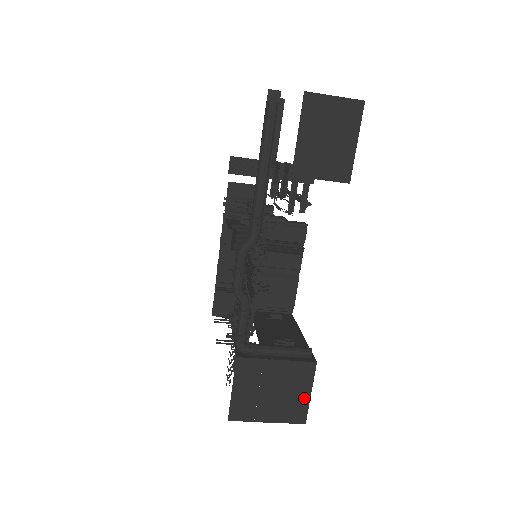
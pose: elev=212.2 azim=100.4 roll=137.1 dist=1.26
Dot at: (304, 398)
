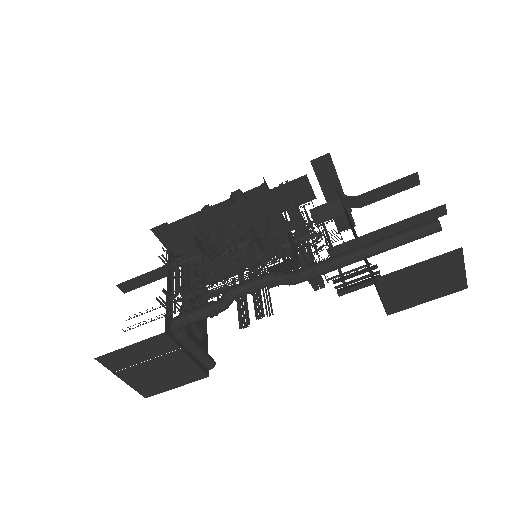
Dot at: (169, 386)
